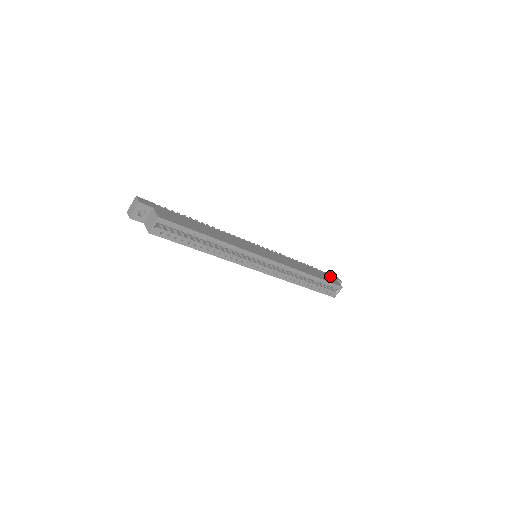
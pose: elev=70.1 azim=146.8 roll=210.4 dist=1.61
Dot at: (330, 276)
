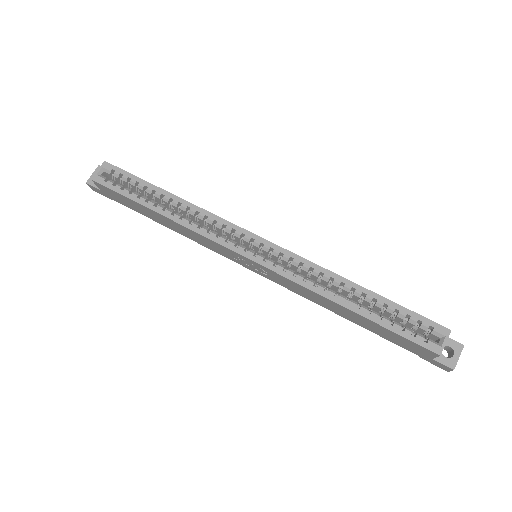
Dot at: occluded
